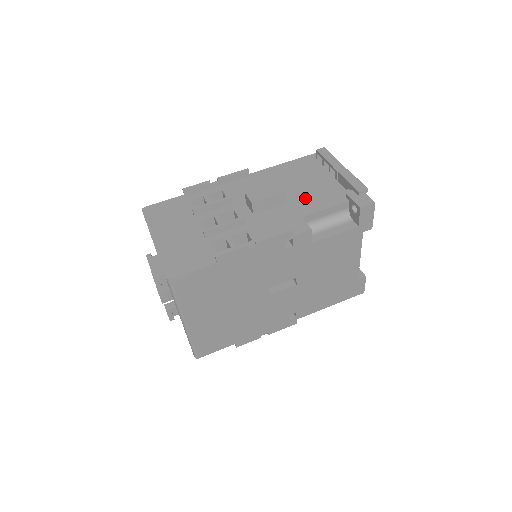
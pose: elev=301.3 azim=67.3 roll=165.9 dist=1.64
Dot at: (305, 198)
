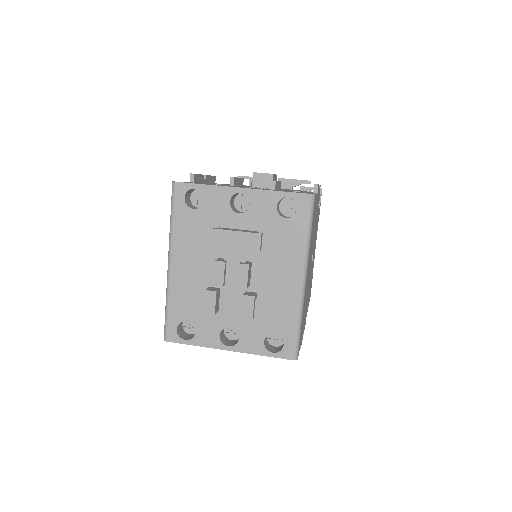
Dot at: occluded
